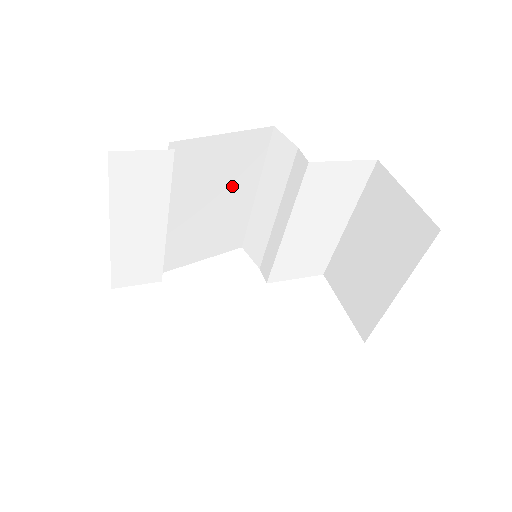
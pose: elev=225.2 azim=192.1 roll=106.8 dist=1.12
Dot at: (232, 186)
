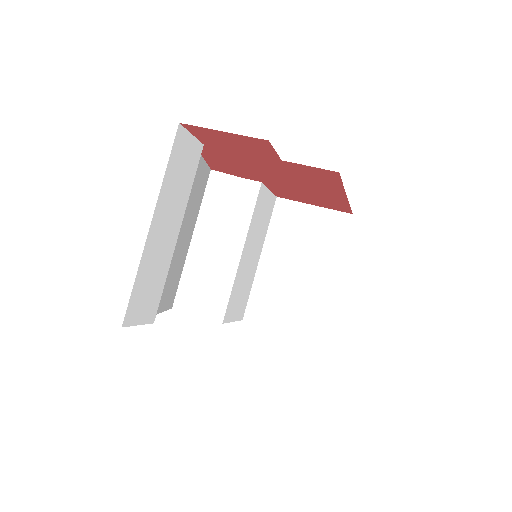
Dot at: (189, 220)
